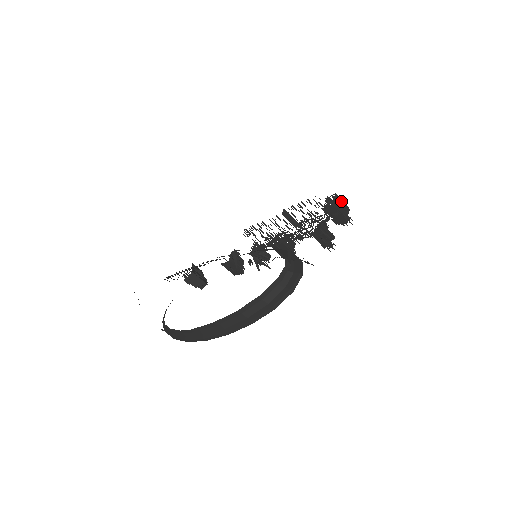
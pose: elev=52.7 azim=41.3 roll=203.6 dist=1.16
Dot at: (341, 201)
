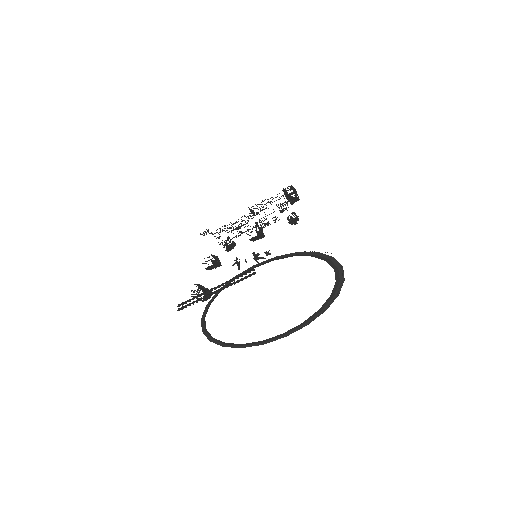
Dot at: (294, 188)
